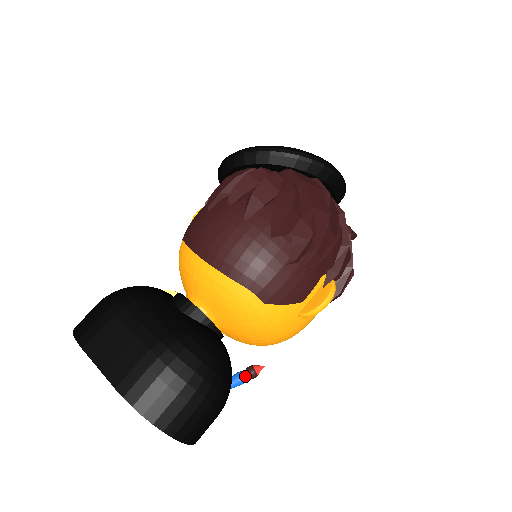
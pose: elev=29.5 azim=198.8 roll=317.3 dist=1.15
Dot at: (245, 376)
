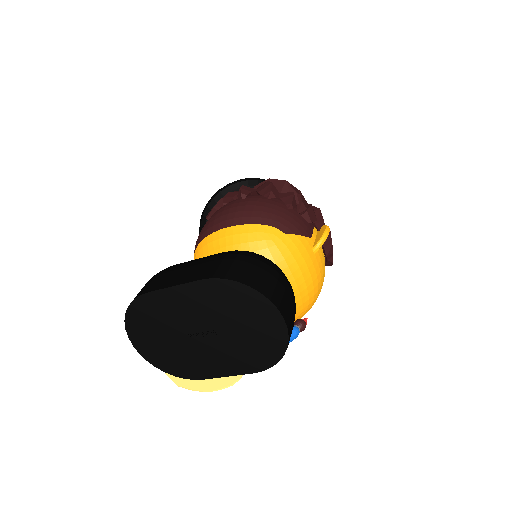
Dot at: (296, 326)
